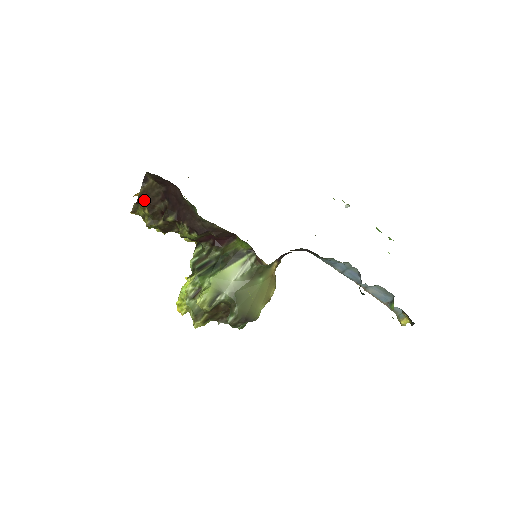
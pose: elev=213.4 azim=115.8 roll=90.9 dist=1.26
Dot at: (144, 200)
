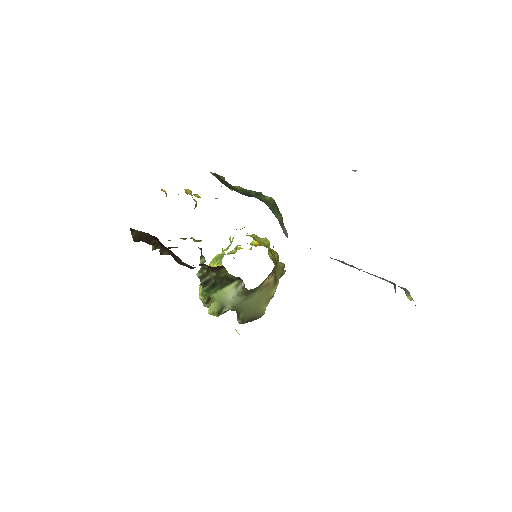
Dot at: (139, 240)
